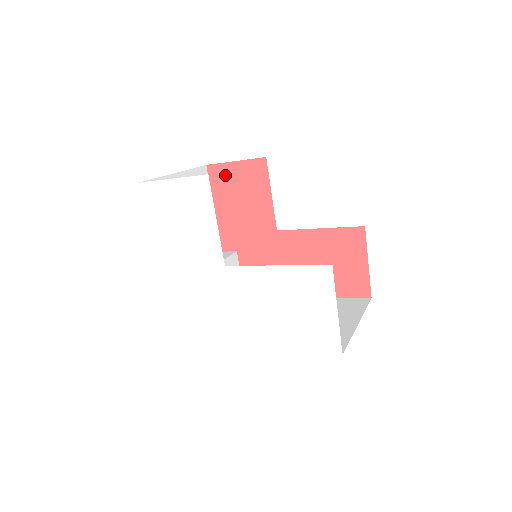
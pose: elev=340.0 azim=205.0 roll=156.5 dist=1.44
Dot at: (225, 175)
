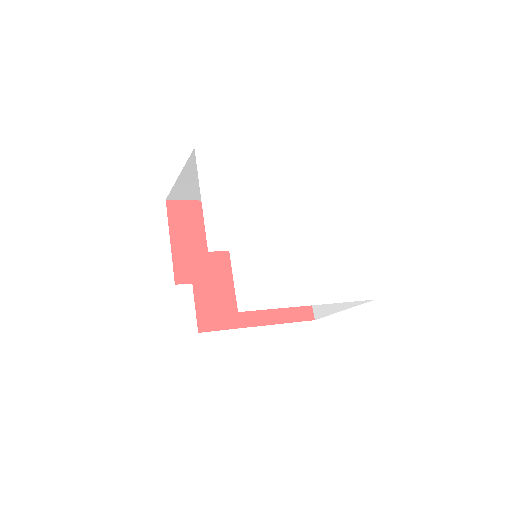
Dot at: (185, 211)
